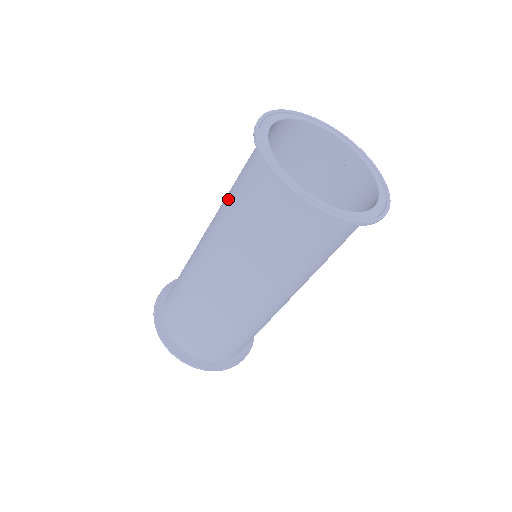
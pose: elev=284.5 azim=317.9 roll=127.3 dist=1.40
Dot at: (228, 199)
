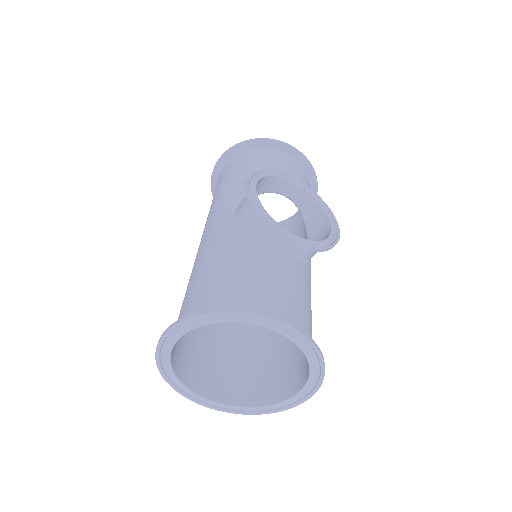
Dot at: occluded
